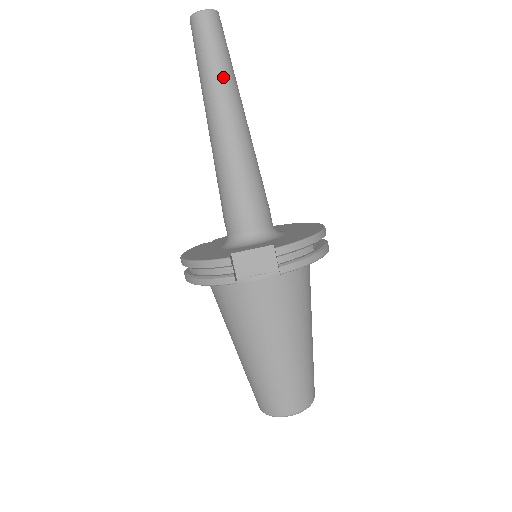
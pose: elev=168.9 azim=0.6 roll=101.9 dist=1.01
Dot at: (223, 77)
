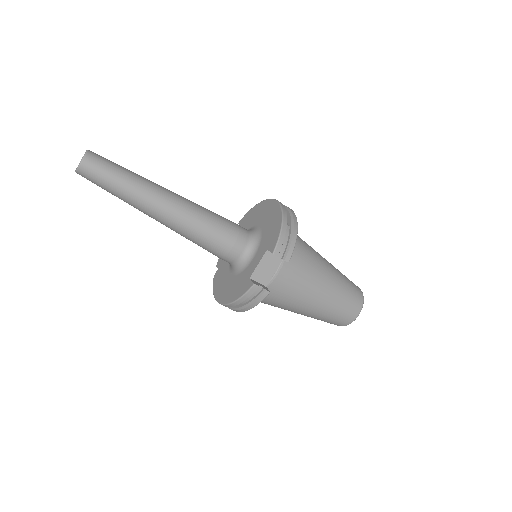
Dot at: (136, 187)
